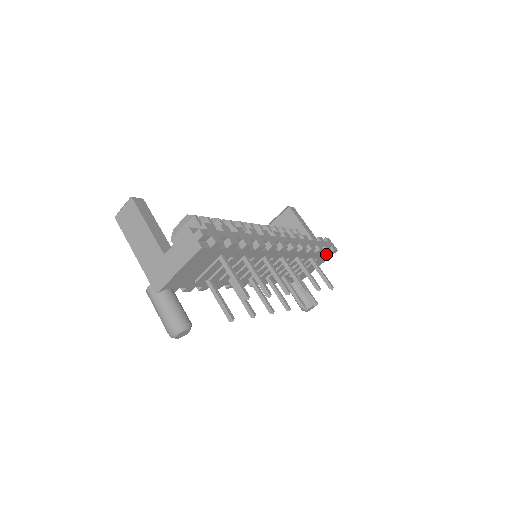
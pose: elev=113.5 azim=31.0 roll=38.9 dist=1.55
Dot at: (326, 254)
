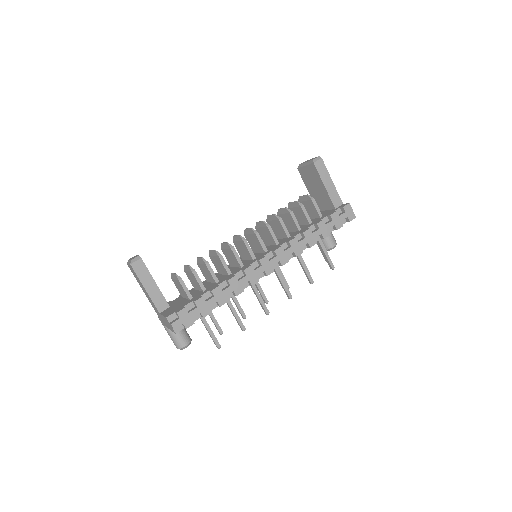
Dot at: occluded
